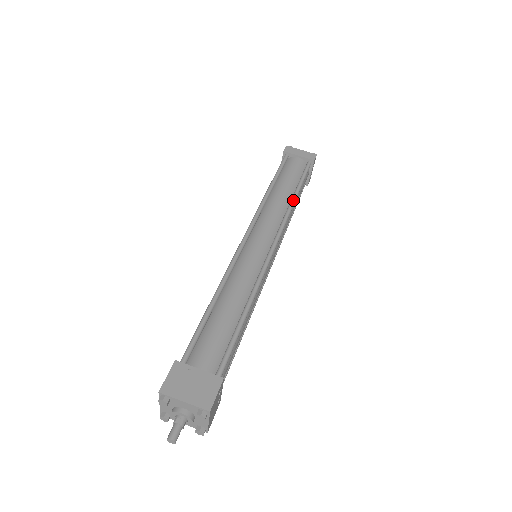
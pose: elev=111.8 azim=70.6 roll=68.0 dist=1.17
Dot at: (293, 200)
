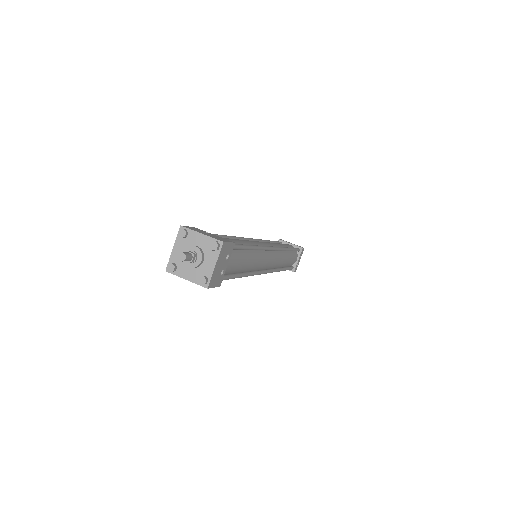
Dot at: (287, 247)
